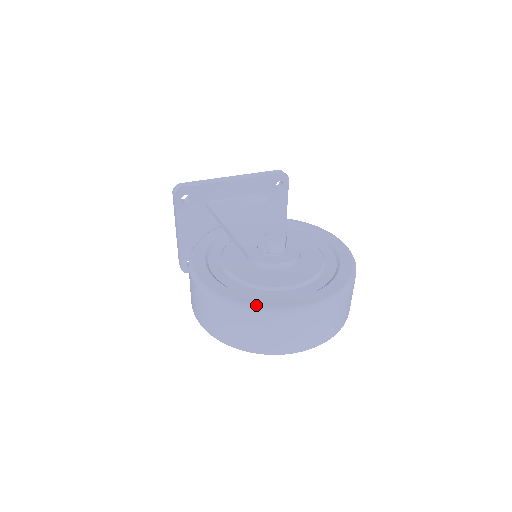
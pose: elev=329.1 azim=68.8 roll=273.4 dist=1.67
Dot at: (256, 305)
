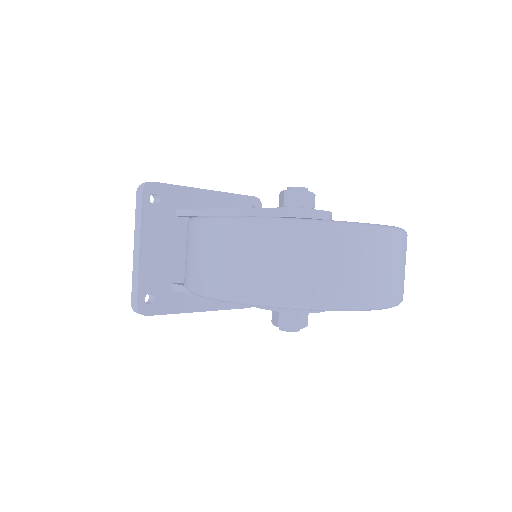
Dot at: occluded
